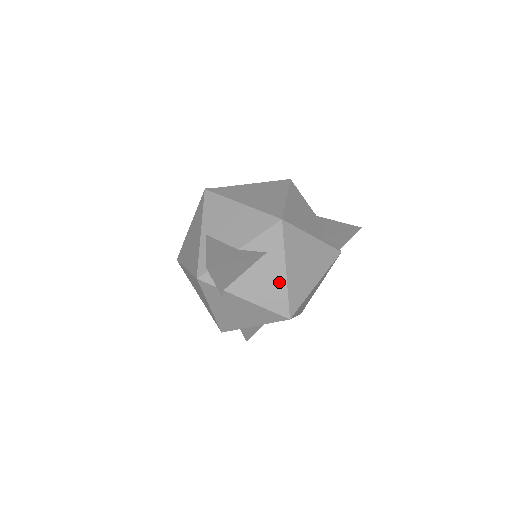
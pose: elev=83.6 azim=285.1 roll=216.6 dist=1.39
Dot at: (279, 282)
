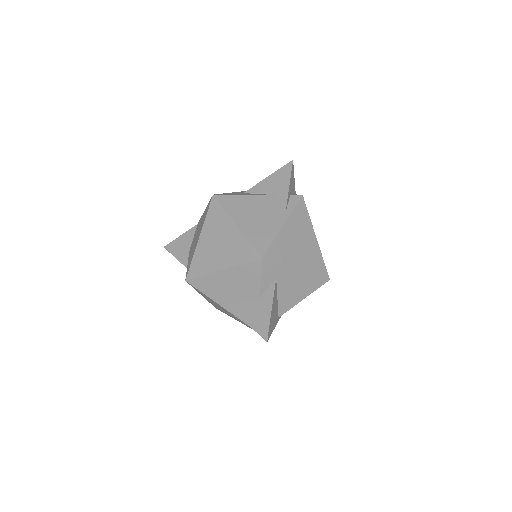
Dot at: (301, 278)
